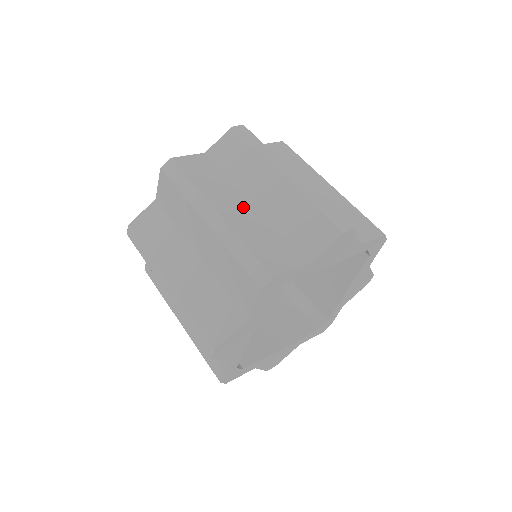
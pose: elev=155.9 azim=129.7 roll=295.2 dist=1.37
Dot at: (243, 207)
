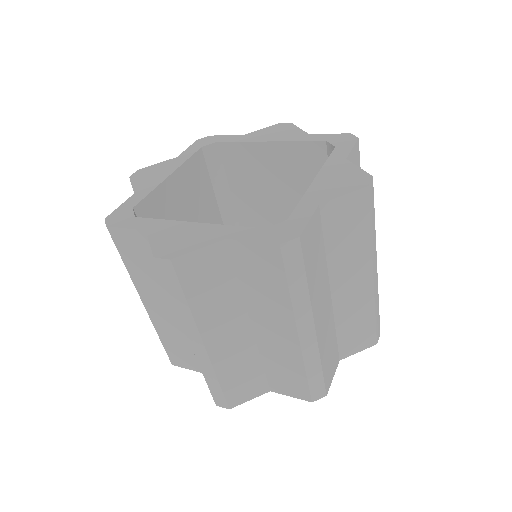
Dot at: (327, 305)
